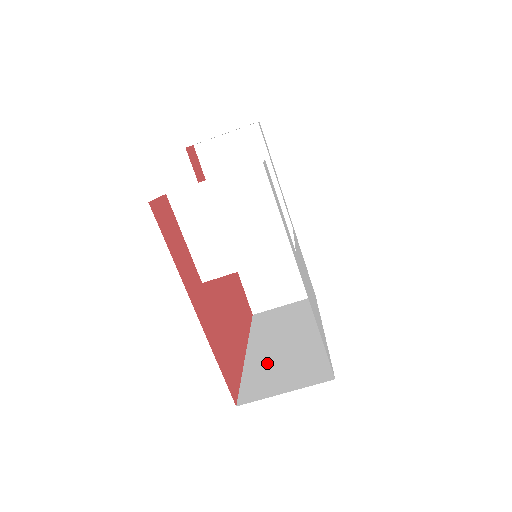
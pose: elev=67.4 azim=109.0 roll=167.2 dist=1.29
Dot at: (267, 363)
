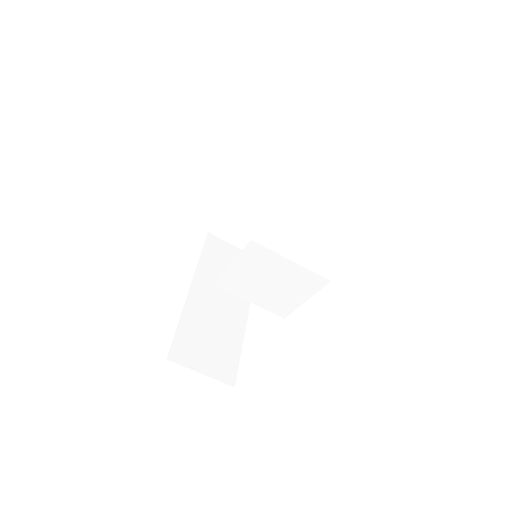
Dot at: (200, 323)
